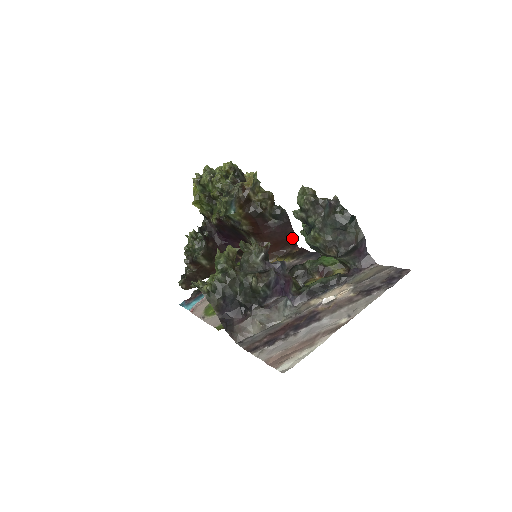
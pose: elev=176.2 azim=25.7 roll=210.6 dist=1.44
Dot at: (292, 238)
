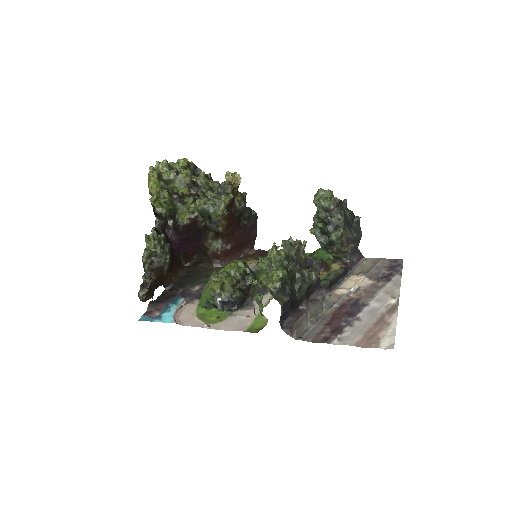
Dot at: (252, 240)
